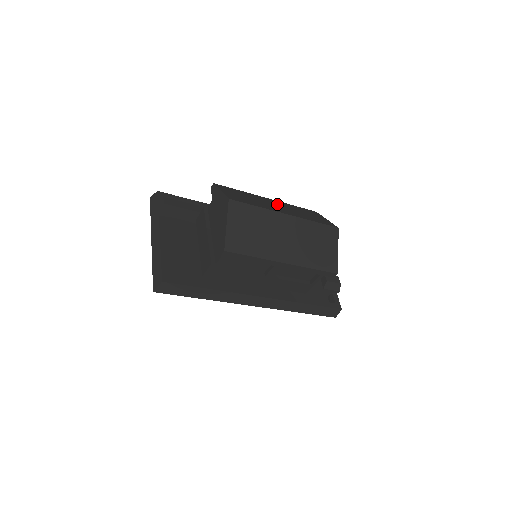
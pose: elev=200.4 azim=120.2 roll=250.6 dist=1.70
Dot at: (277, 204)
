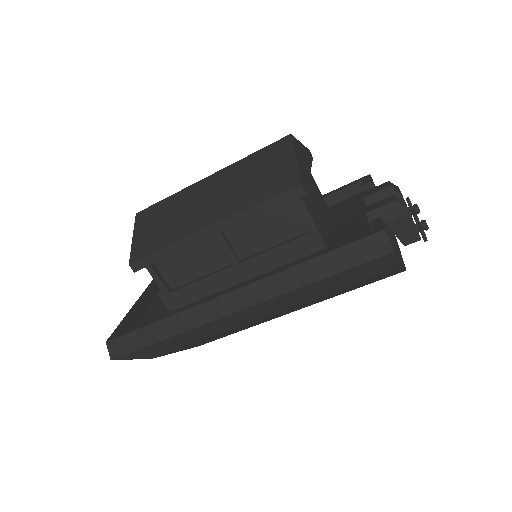
Dot at: occluded
